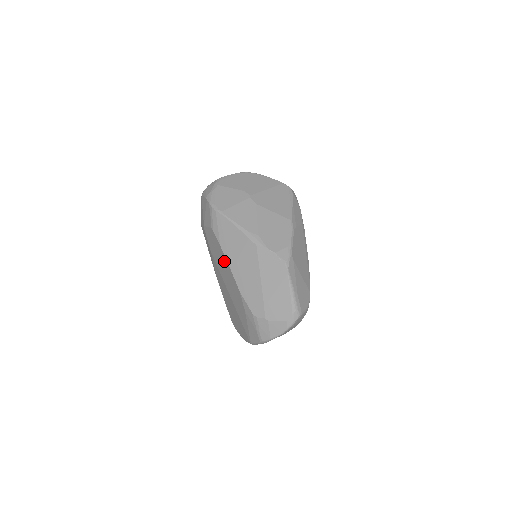
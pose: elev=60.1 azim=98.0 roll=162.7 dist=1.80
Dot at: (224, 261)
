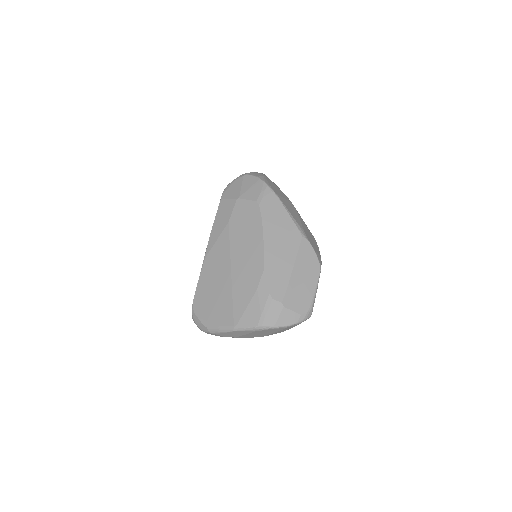
Dot at: (256, 235)
